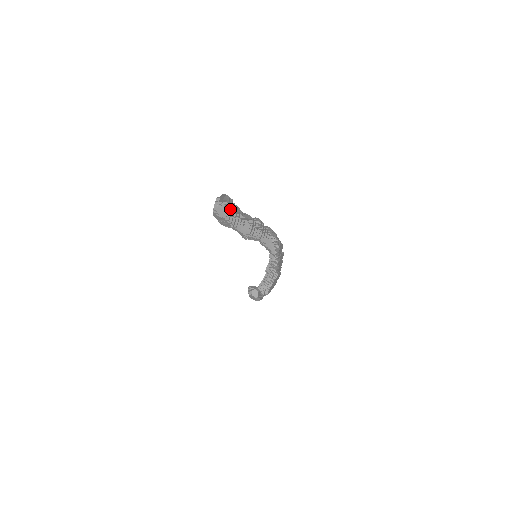
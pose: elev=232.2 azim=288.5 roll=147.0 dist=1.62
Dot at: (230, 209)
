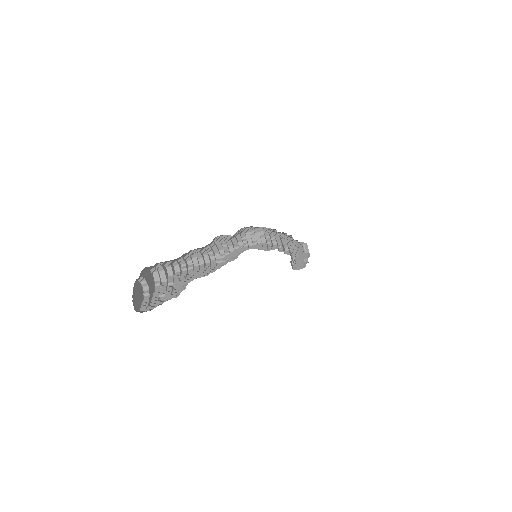
Dot at: (173, 260)
